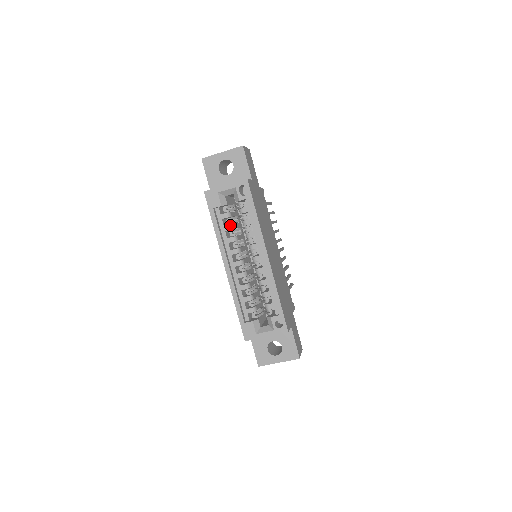
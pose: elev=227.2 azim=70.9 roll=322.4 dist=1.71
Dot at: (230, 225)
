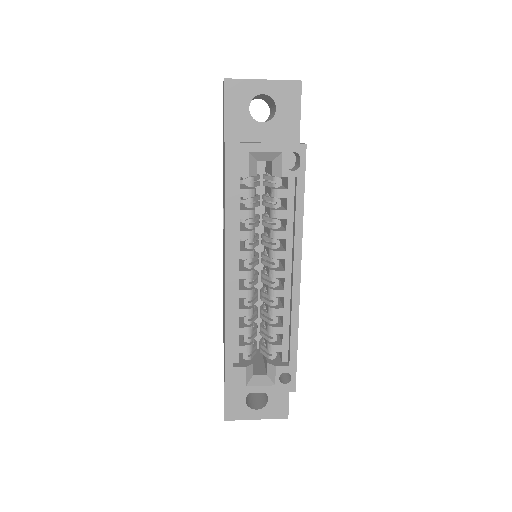
Dot at: (251, 211)
